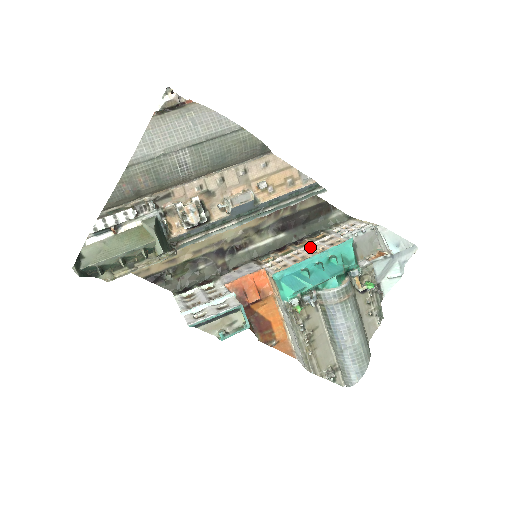
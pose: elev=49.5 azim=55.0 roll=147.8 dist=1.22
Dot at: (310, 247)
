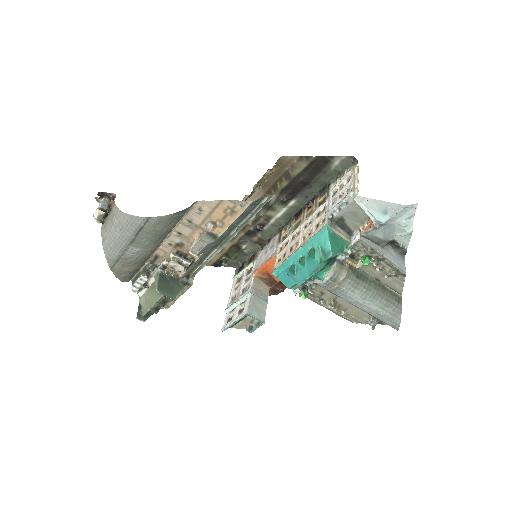
Dot at: (307, 224)
